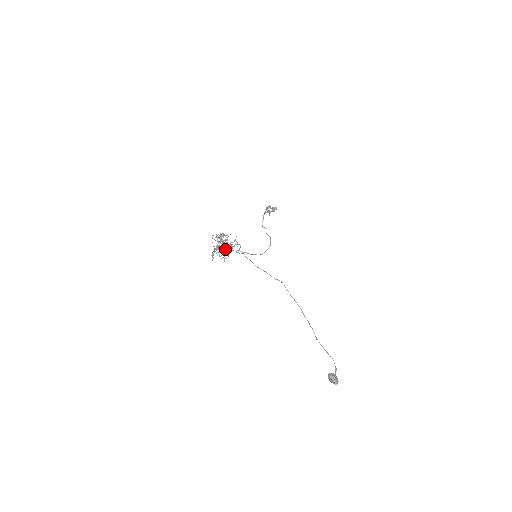
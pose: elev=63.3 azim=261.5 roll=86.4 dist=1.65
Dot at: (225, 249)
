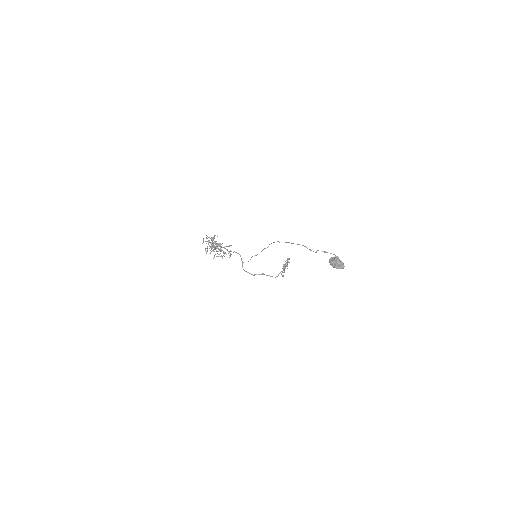
Dot at: (219, 249)
